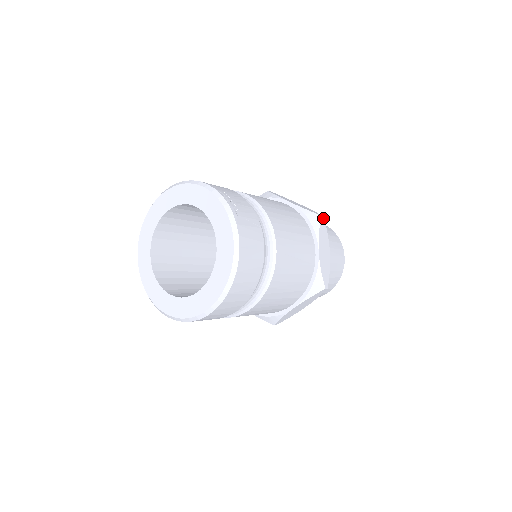
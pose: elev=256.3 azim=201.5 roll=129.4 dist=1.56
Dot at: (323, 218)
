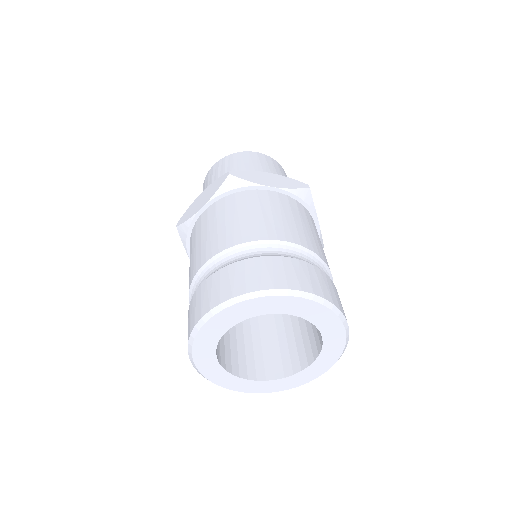
Dot at: occluded
